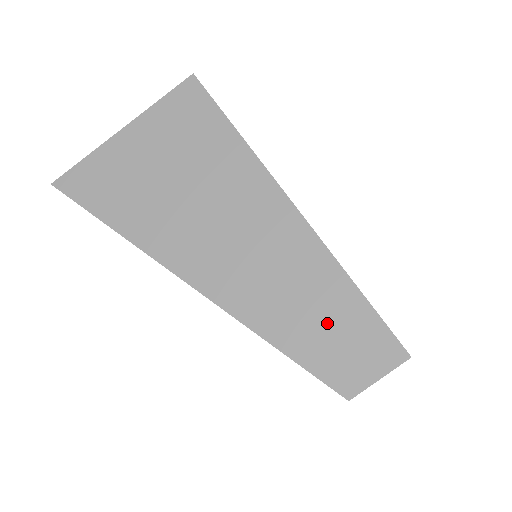
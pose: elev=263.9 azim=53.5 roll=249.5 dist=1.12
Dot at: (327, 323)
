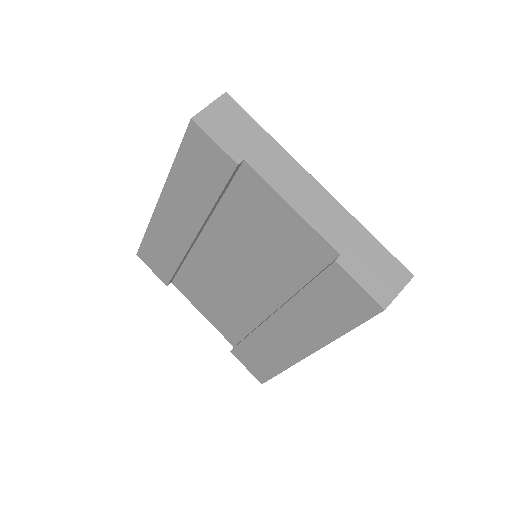
Dot at: occluded
